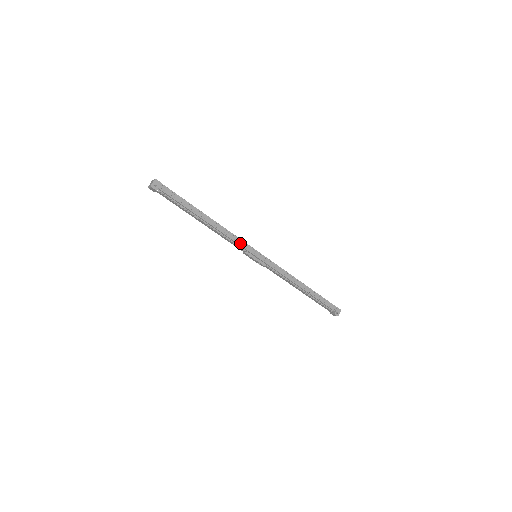
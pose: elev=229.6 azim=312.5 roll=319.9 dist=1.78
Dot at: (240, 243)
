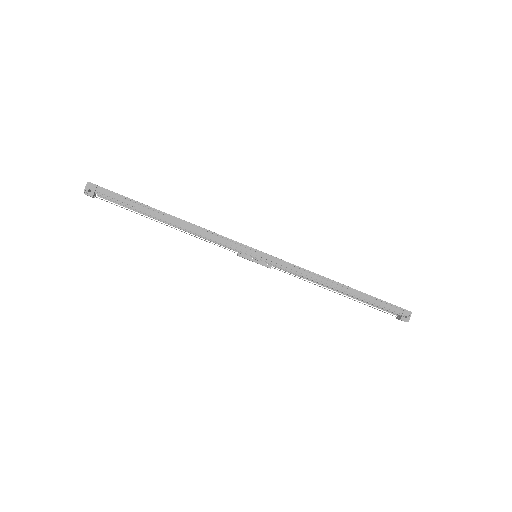
Dot at: (226, 243)
